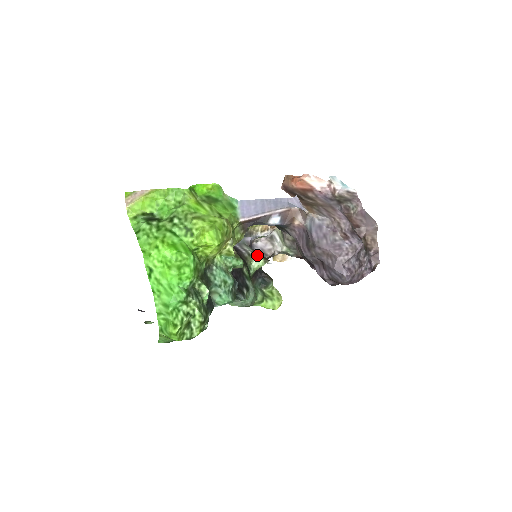
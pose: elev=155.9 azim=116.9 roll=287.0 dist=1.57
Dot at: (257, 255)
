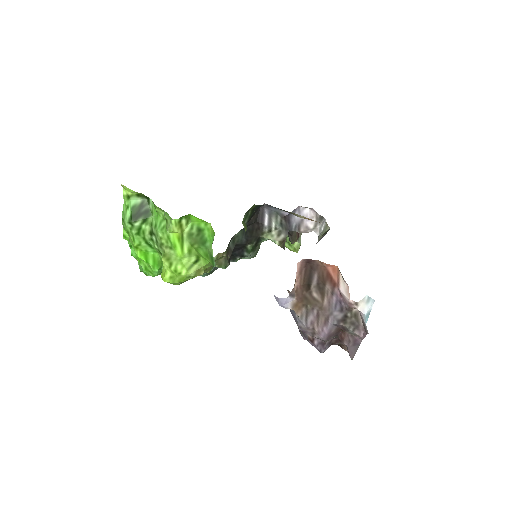
Dot at: (277, 237)
